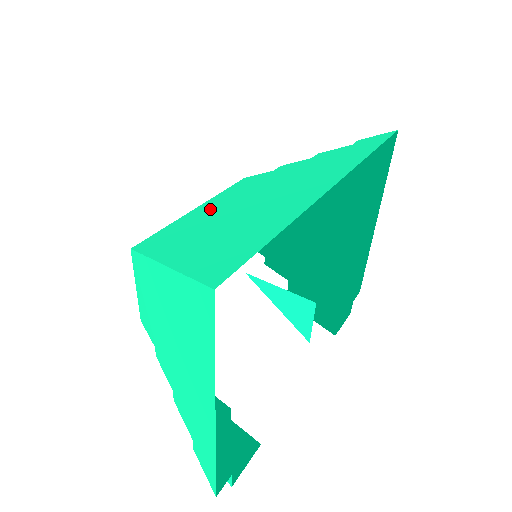
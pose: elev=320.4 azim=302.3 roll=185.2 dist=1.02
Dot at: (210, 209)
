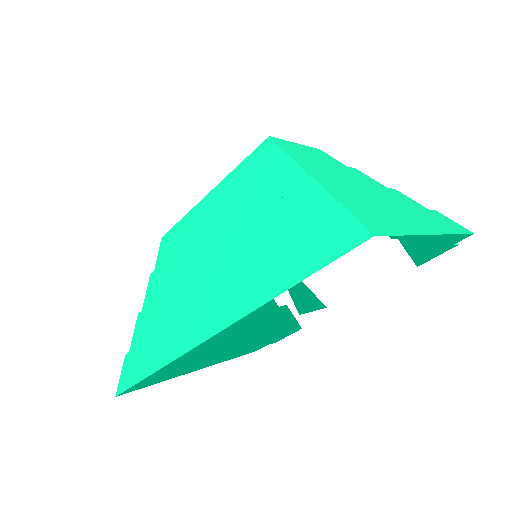
Dot at: (205, 218)
